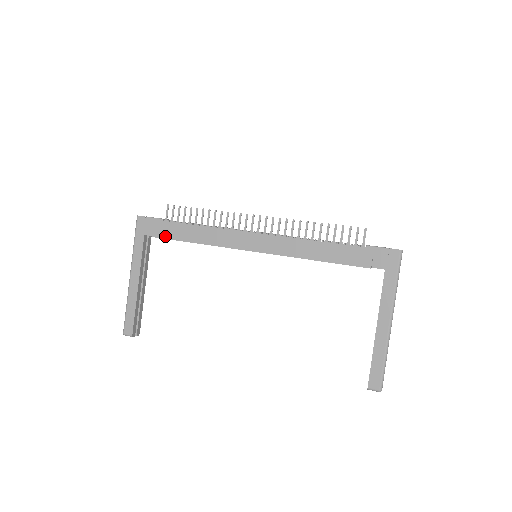
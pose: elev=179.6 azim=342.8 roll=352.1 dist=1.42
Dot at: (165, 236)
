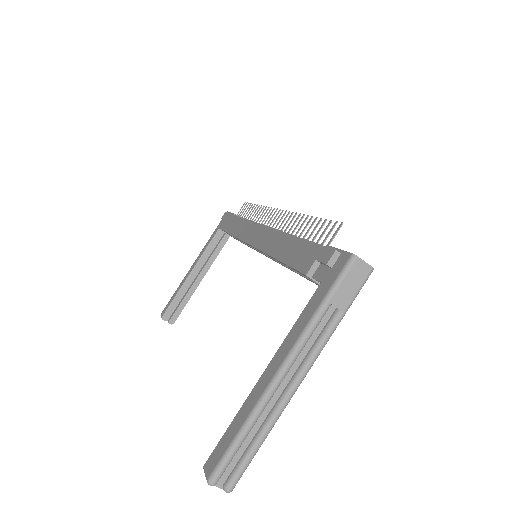
Dot at: (223, 227)
